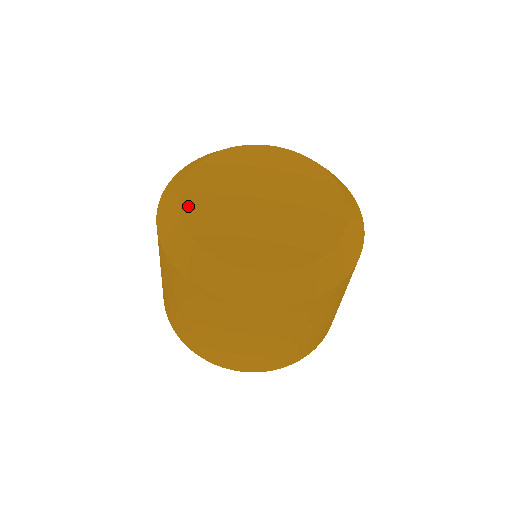
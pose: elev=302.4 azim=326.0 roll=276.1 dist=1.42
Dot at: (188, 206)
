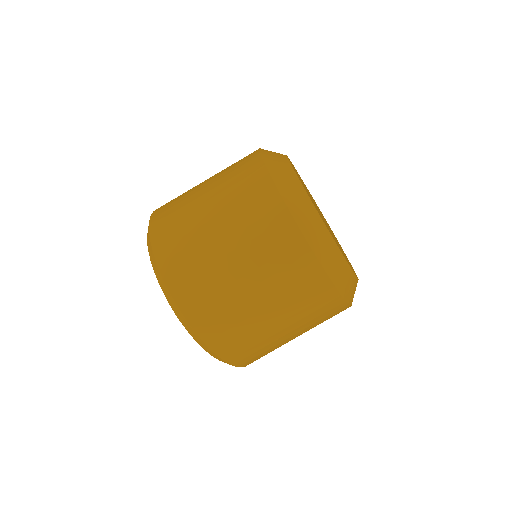
Dot at: occluded
